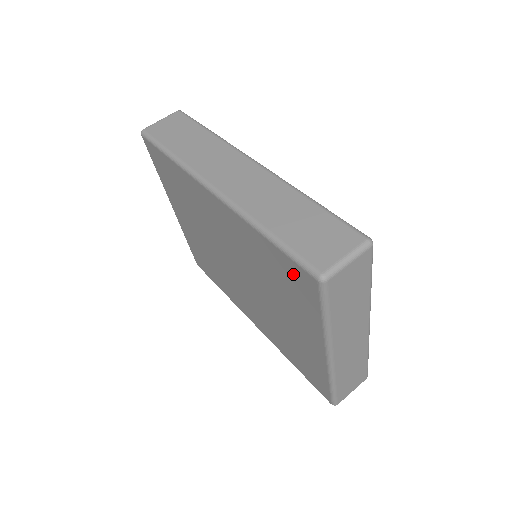
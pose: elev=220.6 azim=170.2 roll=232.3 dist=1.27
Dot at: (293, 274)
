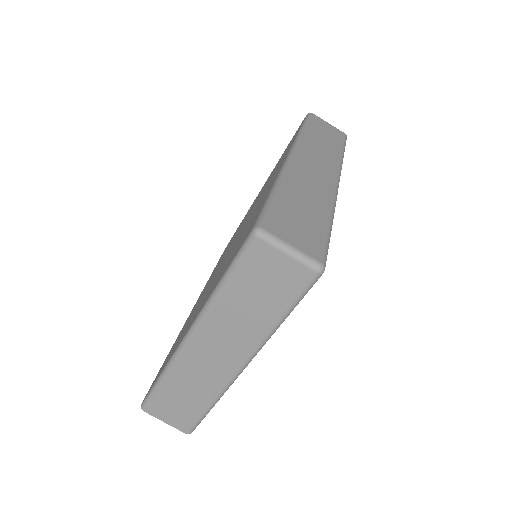
Dot at: (249, 228)
